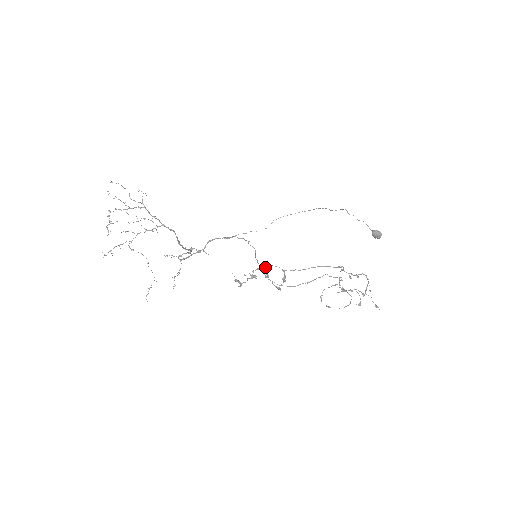
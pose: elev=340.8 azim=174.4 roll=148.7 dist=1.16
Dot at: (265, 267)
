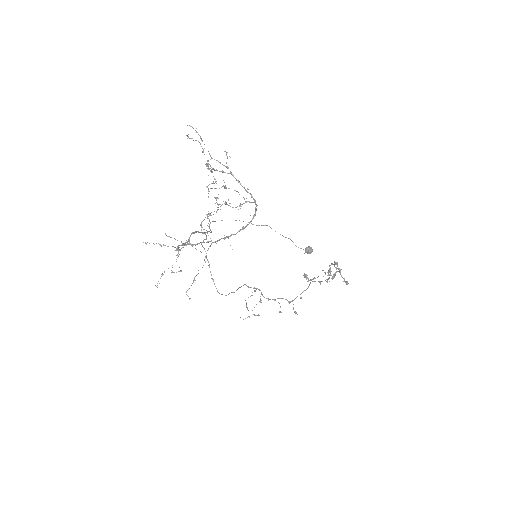
Dot at: (337, 263)
